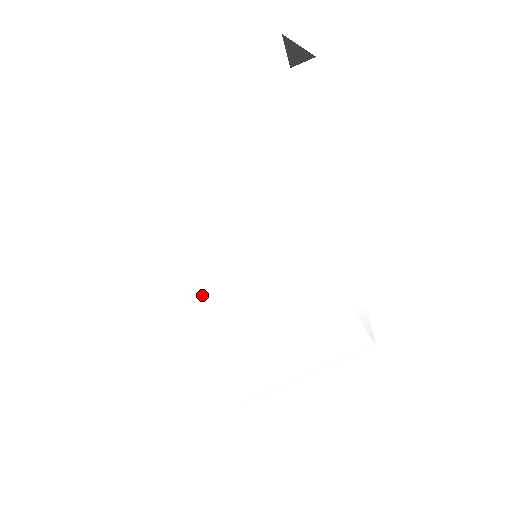
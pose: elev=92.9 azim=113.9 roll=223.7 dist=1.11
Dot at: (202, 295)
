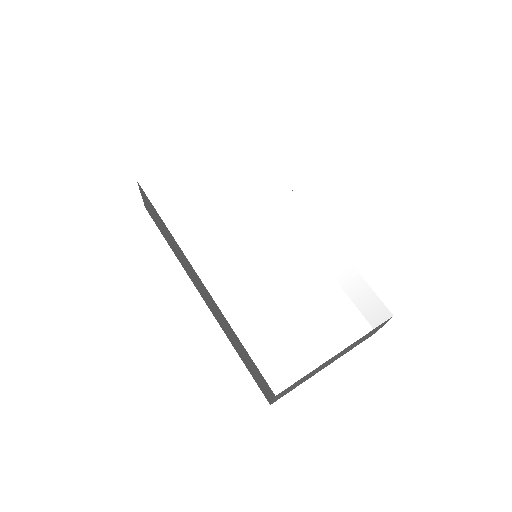
Dot at: (213, 257)
